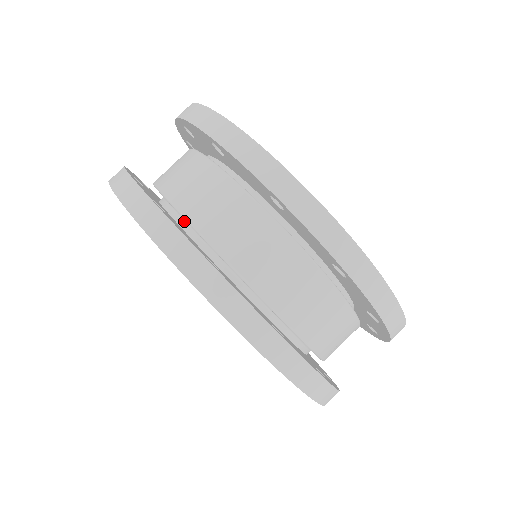
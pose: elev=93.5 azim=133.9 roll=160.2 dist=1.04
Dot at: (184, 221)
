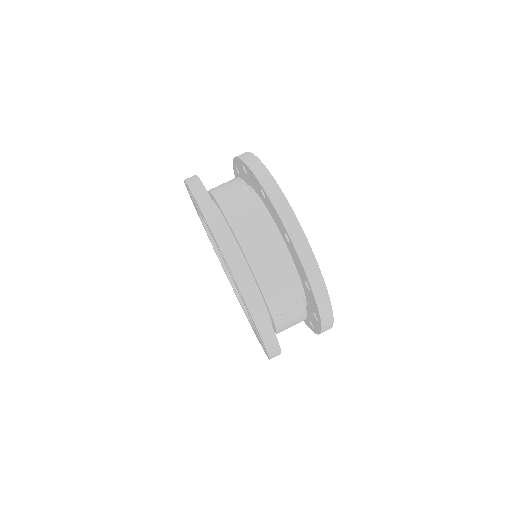
Dot at: (215, 204)
